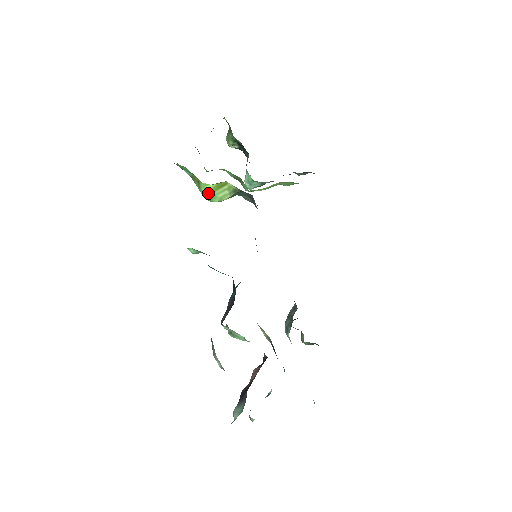
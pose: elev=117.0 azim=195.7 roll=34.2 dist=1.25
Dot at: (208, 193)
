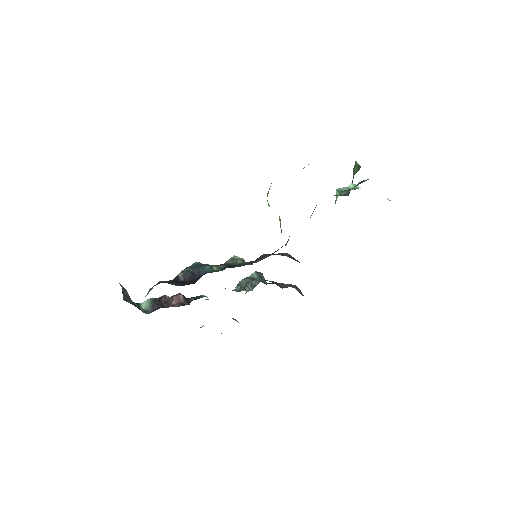
Dot at: occluded
